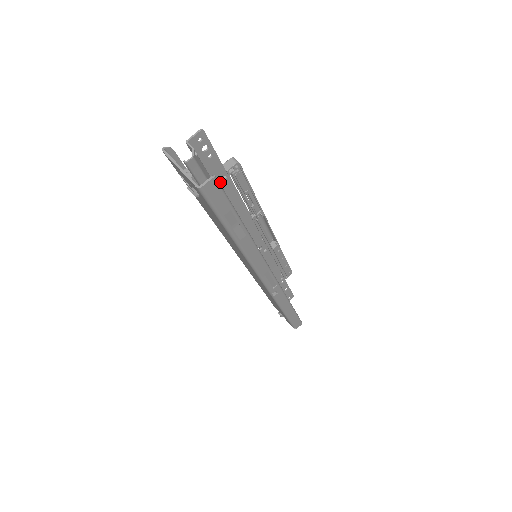
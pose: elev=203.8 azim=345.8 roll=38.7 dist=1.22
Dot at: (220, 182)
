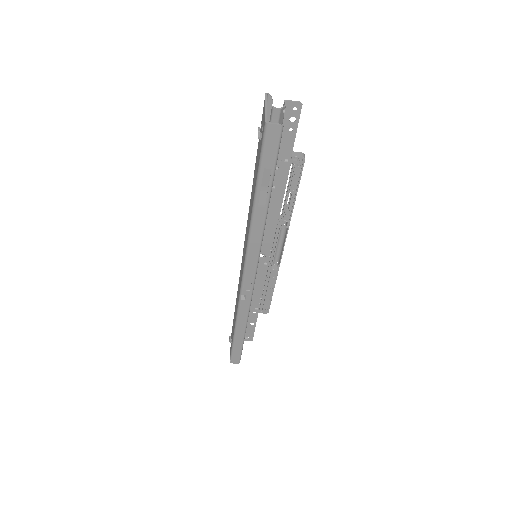
Dot at: (281, 160)
